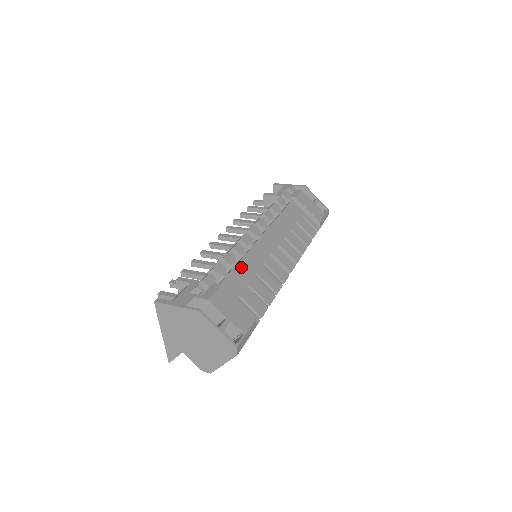
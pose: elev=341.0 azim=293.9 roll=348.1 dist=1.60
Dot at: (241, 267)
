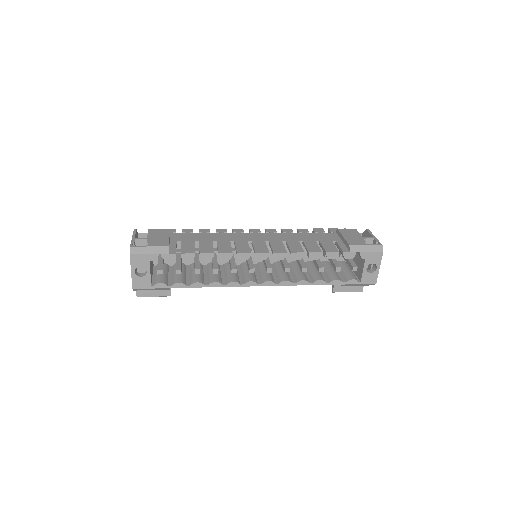
Dot at: (207, 235)
